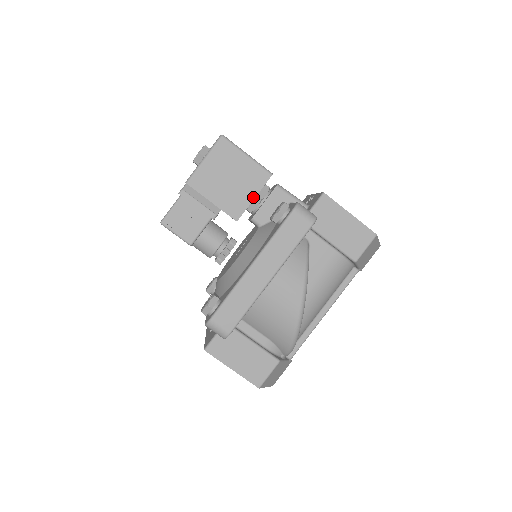
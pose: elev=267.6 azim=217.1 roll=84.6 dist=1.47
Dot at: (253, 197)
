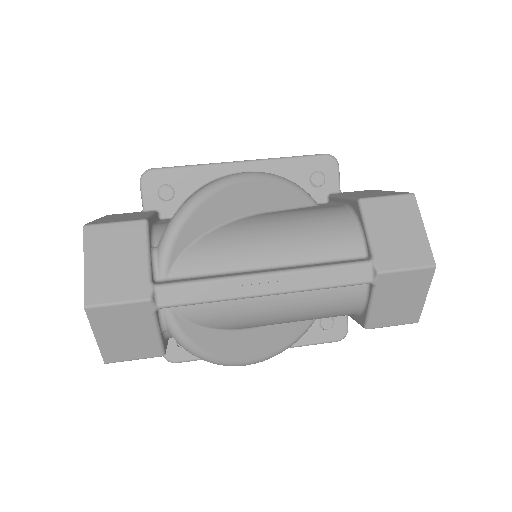
Dot at: occluded
